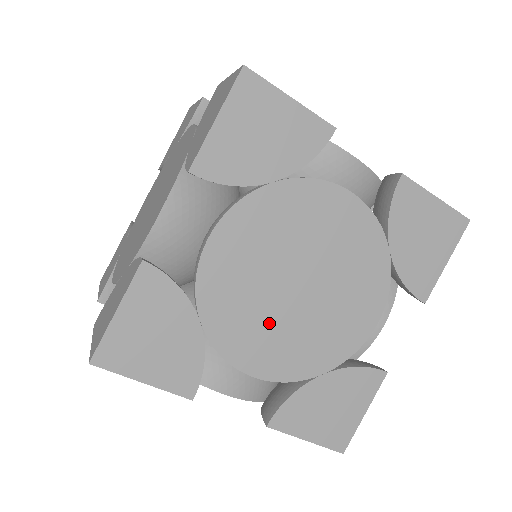
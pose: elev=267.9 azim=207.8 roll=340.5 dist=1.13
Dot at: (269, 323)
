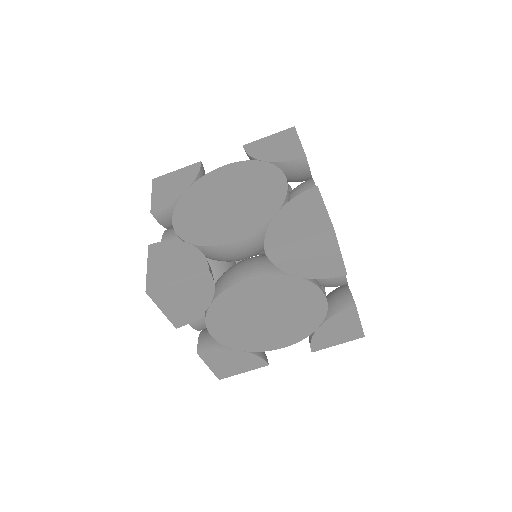
Dot at: occluded
